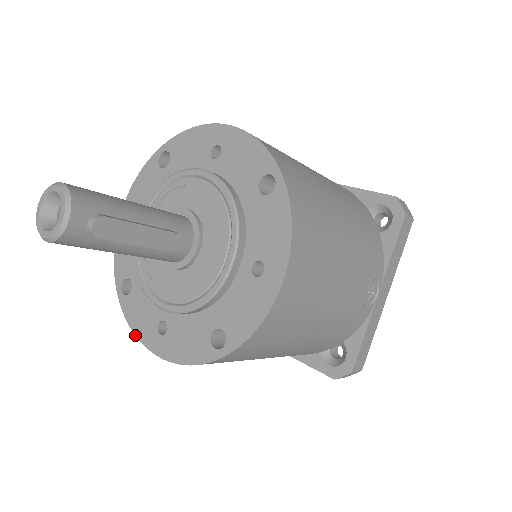
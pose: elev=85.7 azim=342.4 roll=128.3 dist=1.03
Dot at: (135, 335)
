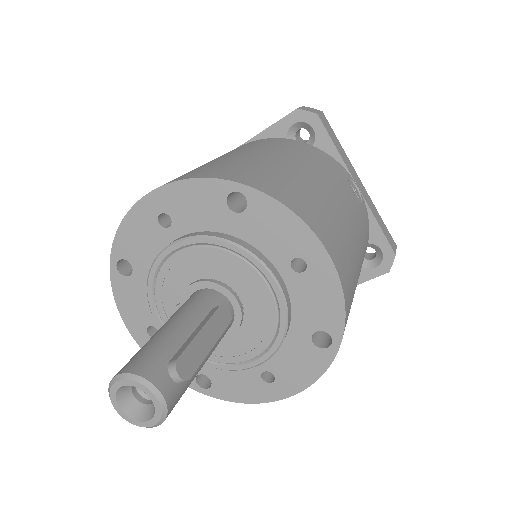
Dot at: occluded
